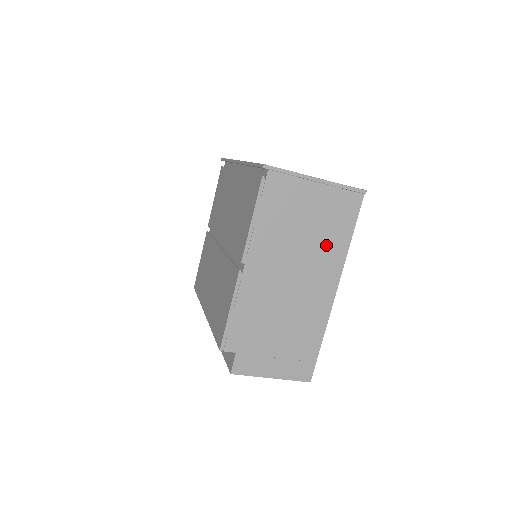
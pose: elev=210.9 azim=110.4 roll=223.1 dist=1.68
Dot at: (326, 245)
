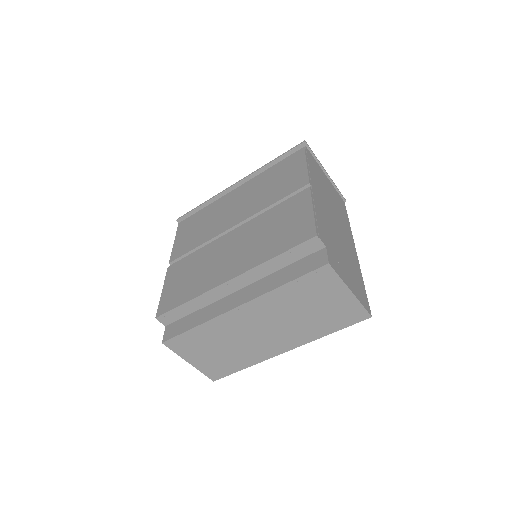
Dot at: (341, 215)
